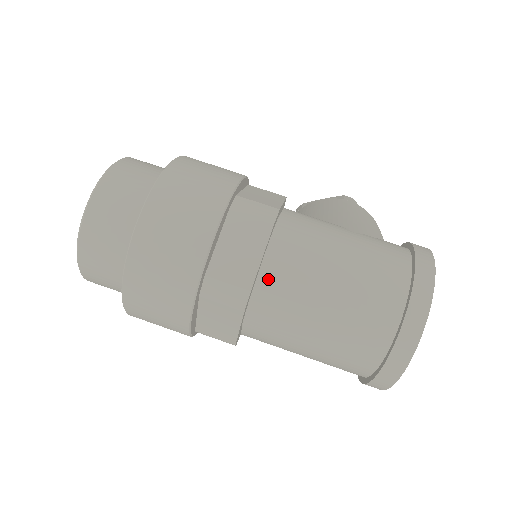
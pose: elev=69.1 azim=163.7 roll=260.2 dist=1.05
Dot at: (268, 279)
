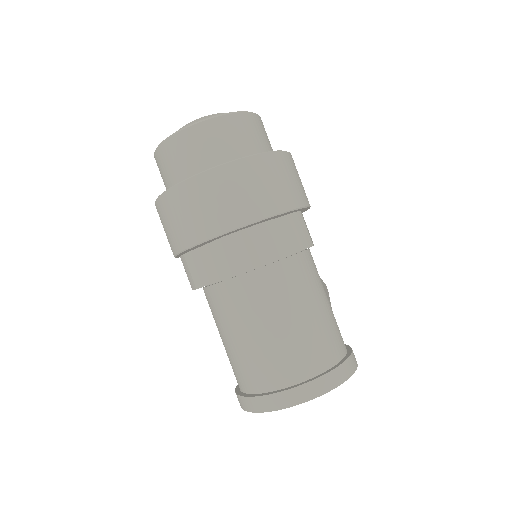
Dot at: (268, 274)
